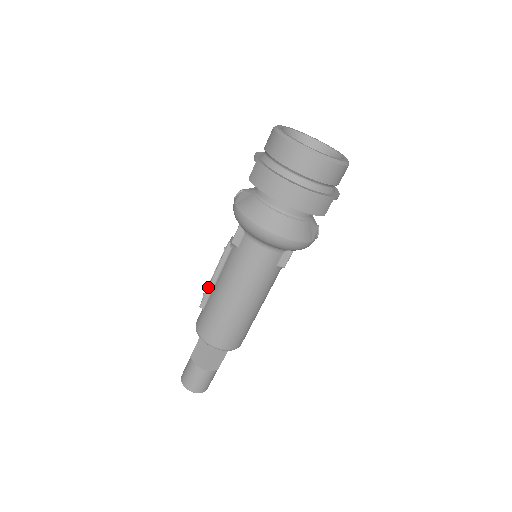
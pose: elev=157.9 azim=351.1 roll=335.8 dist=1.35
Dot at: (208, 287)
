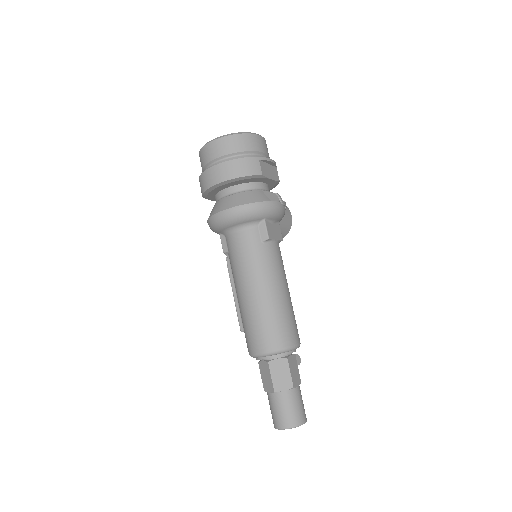
Dot at: occluded
